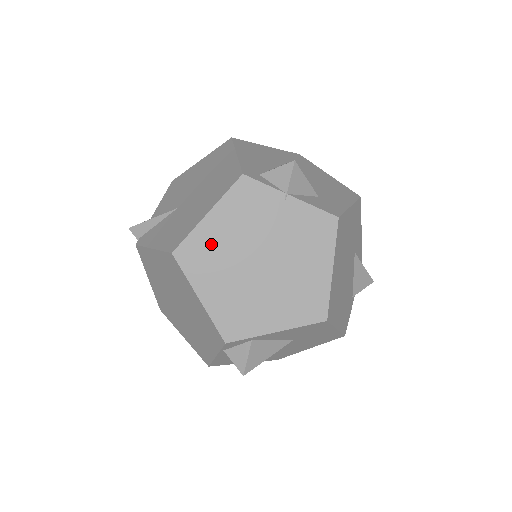
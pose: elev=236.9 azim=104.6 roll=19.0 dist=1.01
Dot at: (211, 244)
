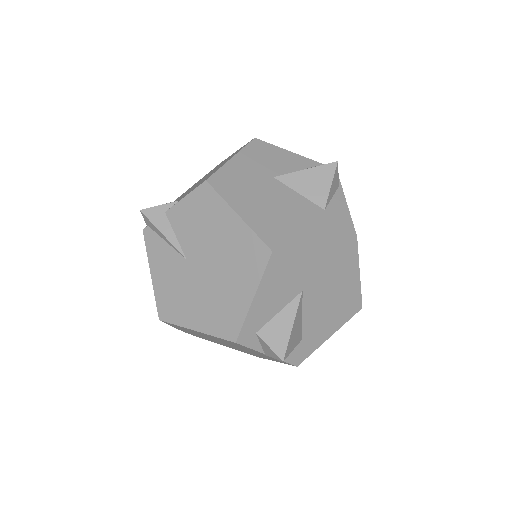
Dot at: (192, 331)
